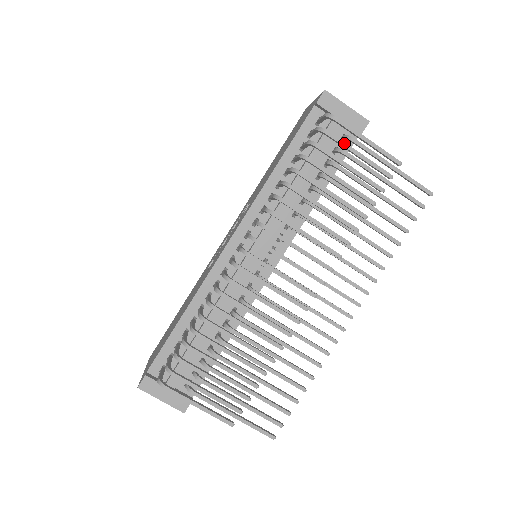
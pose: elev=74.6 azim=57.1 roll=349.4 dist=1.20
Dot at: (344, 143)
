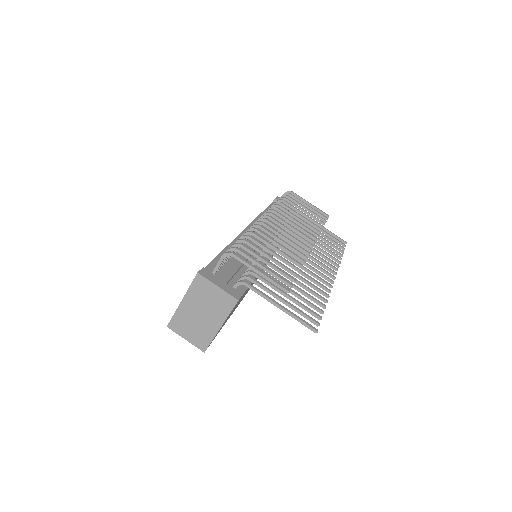
Dot at: (300, 200)
